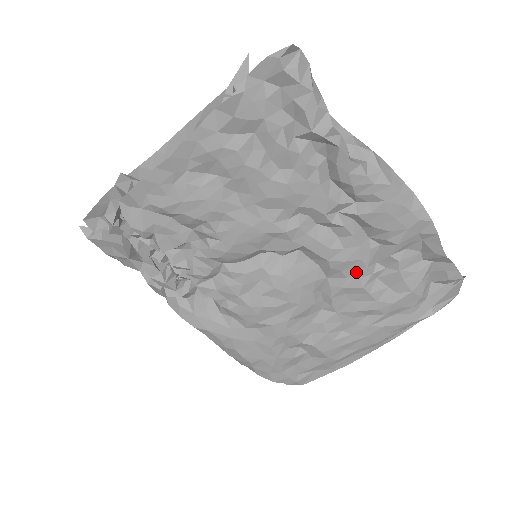
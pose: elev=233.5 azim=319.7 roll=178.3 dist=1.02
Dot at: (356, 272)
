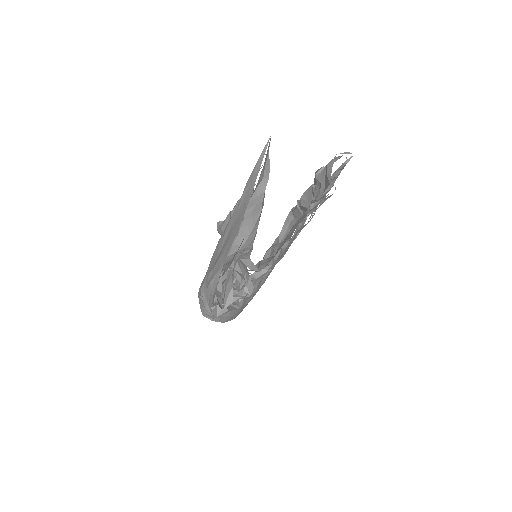
Dot at: occluded
